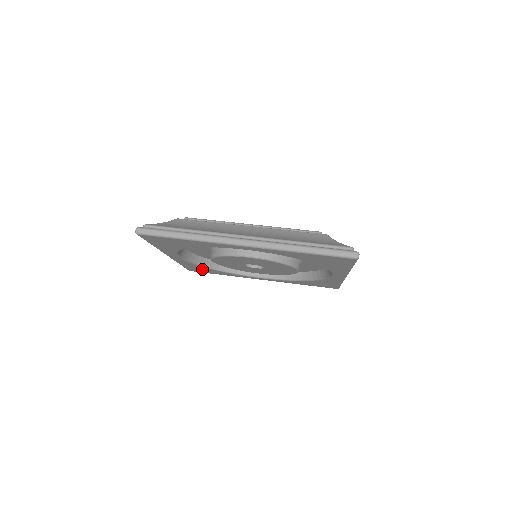
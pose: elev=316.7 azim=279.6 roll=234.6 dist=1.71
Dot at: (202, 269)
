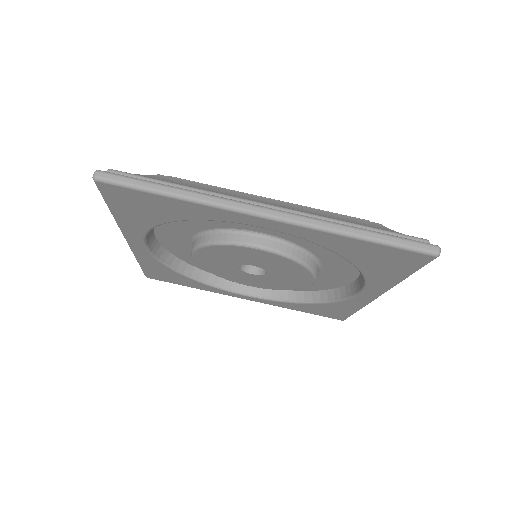
Dot at: (167, 274)
